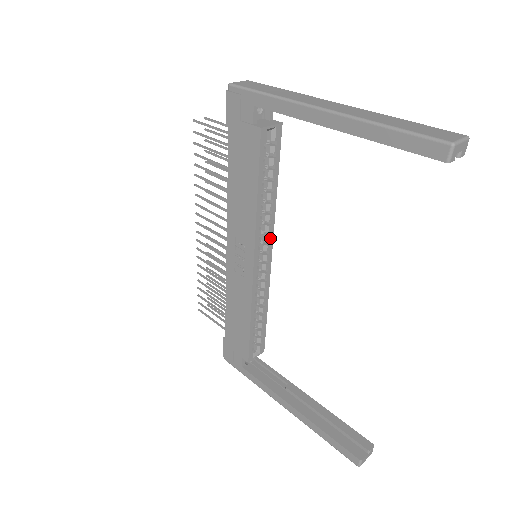
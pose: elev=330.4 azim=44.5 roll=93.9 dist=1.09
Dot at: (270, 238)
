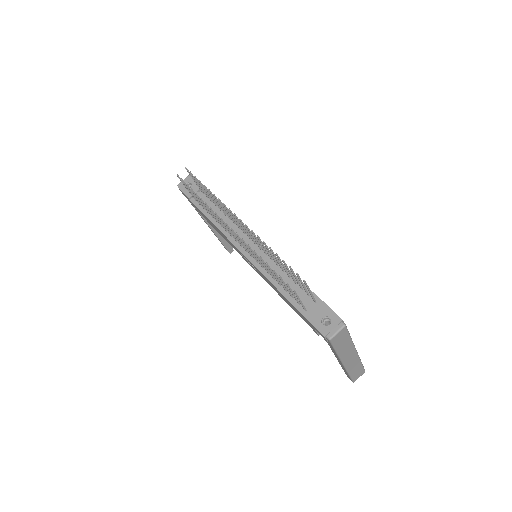
Dot at: occluded
